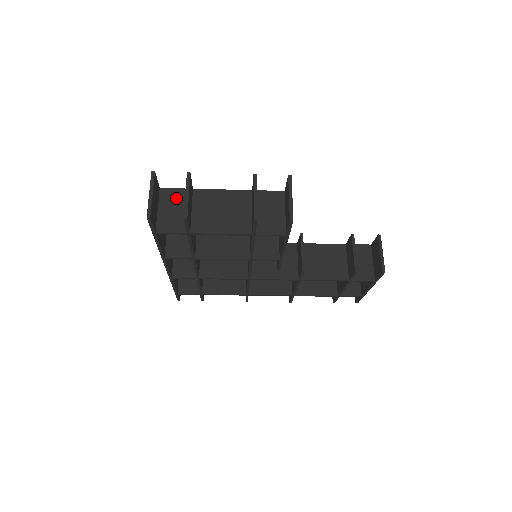
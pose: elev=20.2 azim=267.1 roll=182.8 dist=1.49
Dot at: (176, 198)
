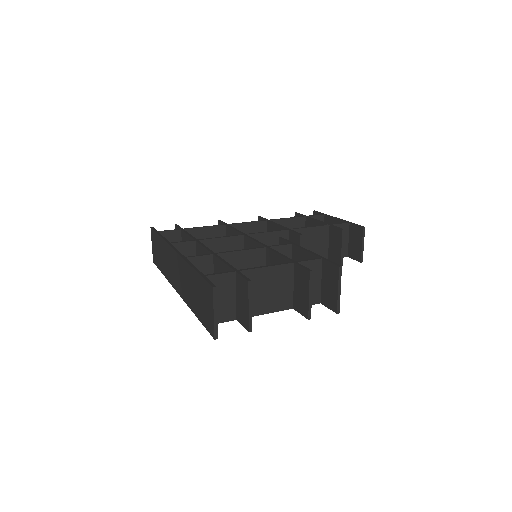
Dot at: (223, 285)
